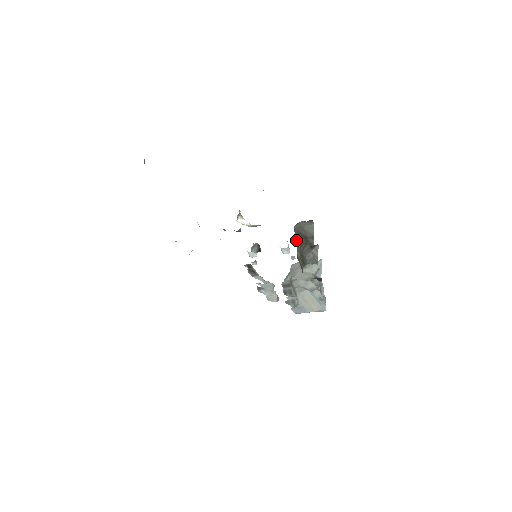
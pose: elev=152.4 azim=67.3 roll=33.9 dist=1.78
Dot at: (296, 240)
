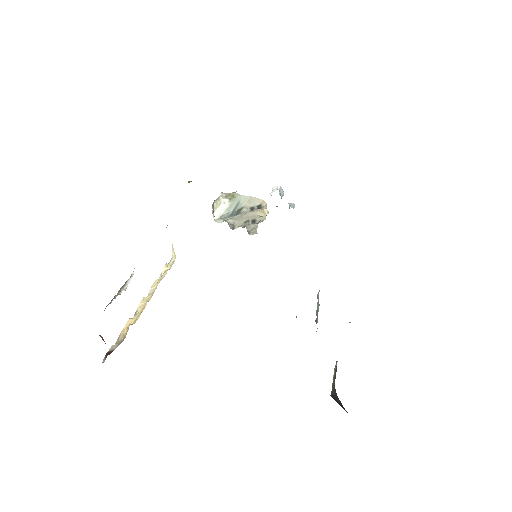
Dot at: (333, 389)
